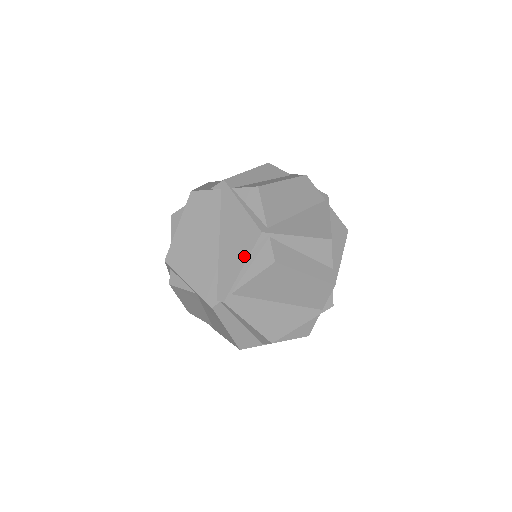
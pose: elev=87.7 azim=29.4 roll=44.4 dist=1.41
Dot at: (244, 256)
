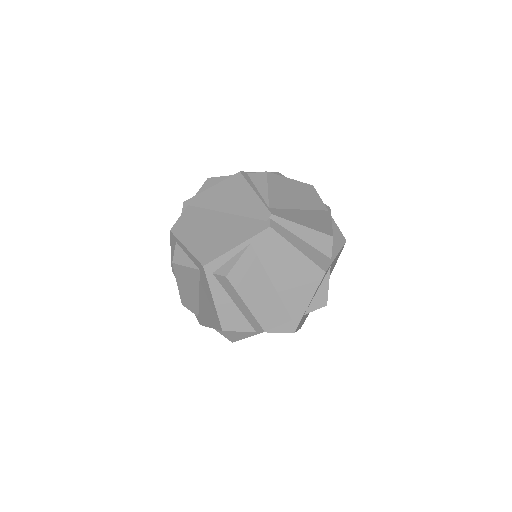
Dot at: (247, 189)
